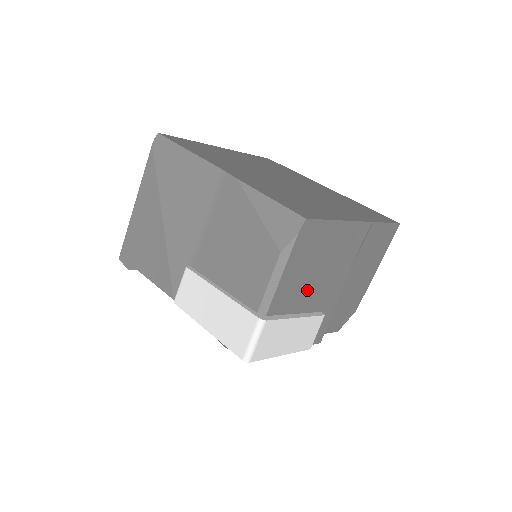
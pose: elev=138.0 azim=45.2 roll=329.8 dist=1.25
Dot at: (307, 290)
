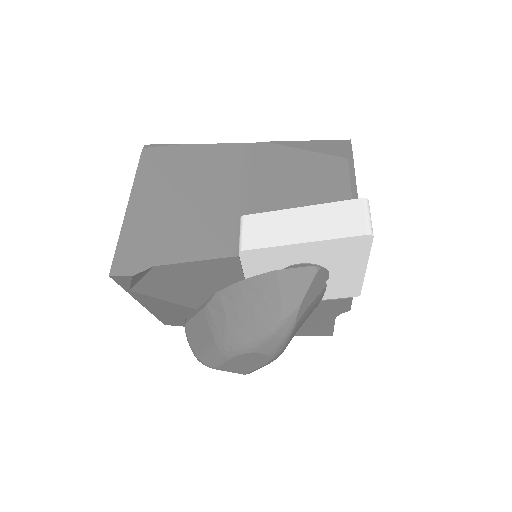
Dot at: occluded
